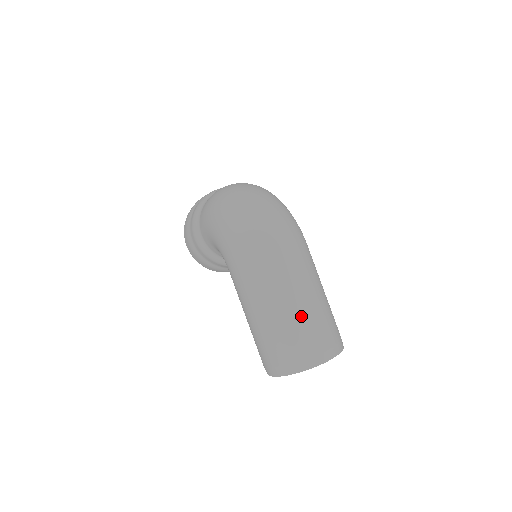
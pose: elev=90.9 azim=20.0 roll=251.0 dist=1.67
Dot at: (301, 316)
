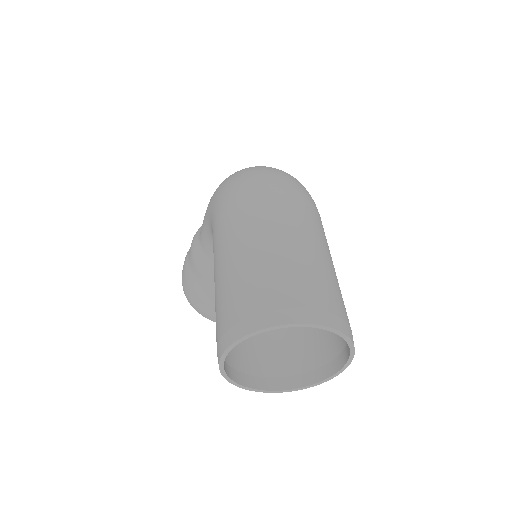
Dot at: (289, 255)
